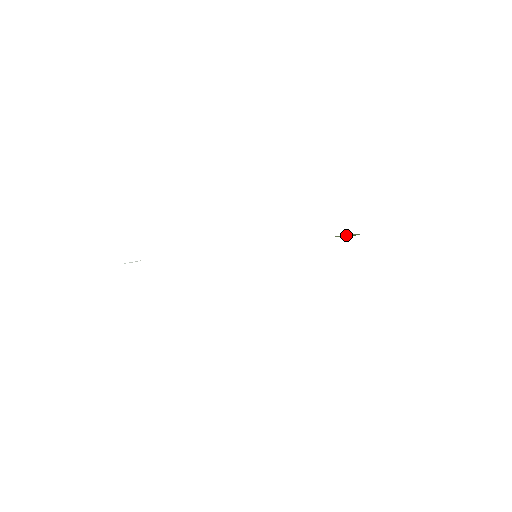
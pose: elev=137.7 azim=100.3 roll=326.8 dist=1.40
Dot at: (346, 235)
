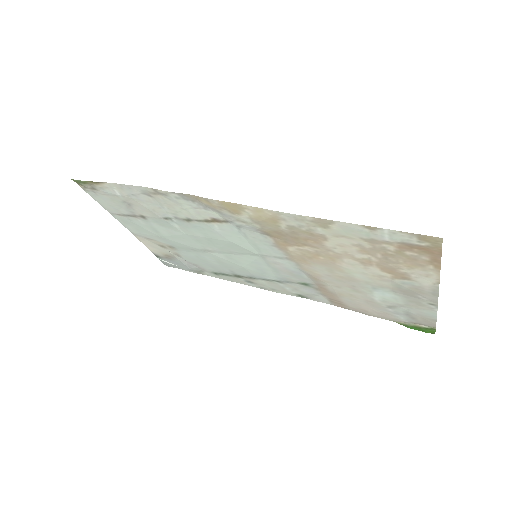
Dot at: (414, 325)
